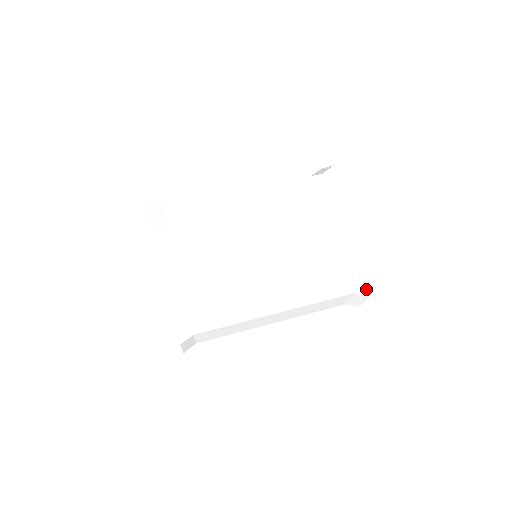
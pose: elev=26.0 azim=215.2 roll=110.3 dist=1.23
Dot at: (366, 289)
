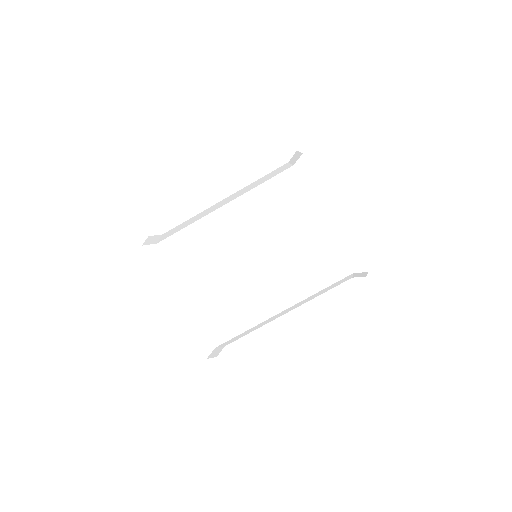
Dot at: (351, 244)
